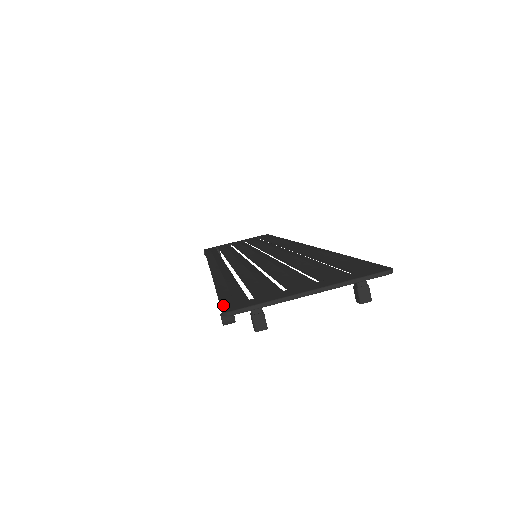
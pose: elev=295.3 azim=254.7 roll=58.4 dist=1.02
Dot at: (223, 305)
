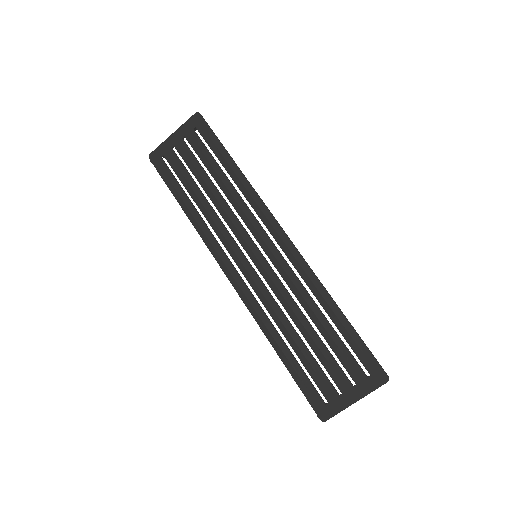
Dot at: (315, 410)
